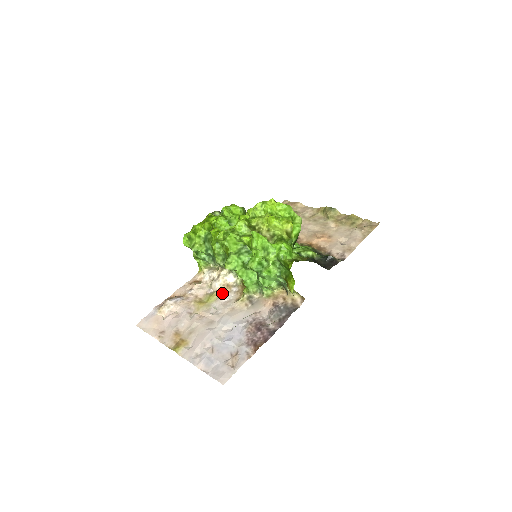
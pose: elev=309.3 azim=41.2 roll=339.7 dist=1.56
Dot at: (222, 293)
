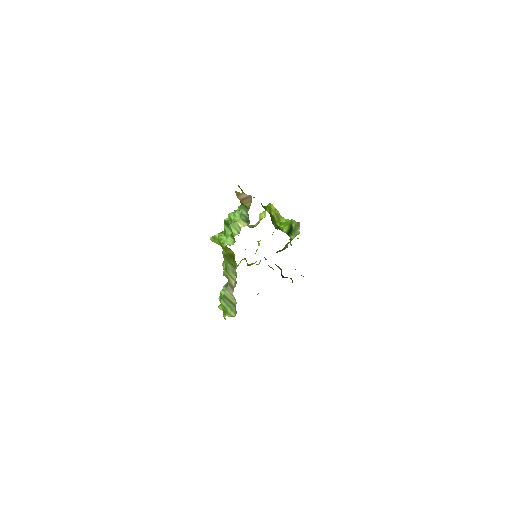
Dot at: occluded
